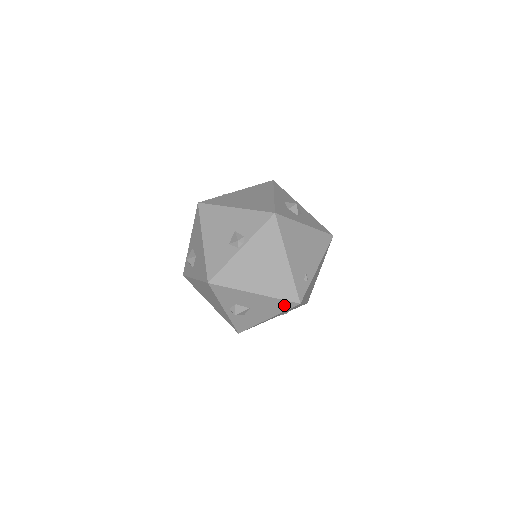
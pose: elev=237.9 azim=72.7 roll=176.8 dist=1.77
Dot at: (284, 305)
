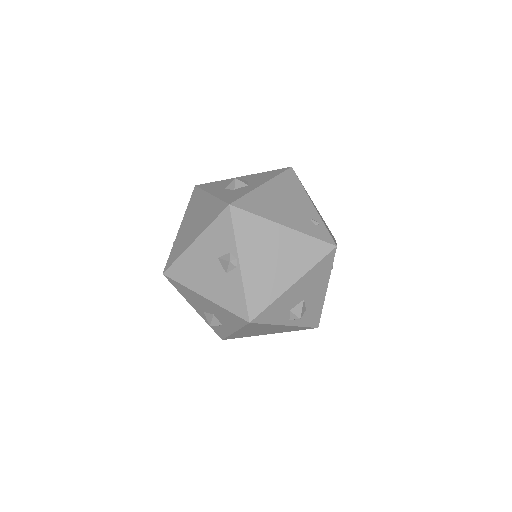
Dot at: (326, 263)
